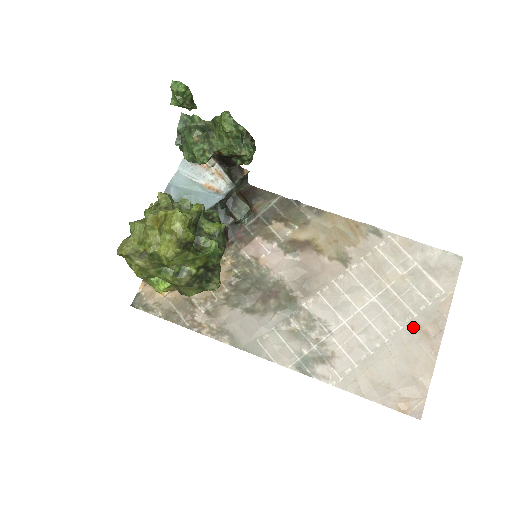
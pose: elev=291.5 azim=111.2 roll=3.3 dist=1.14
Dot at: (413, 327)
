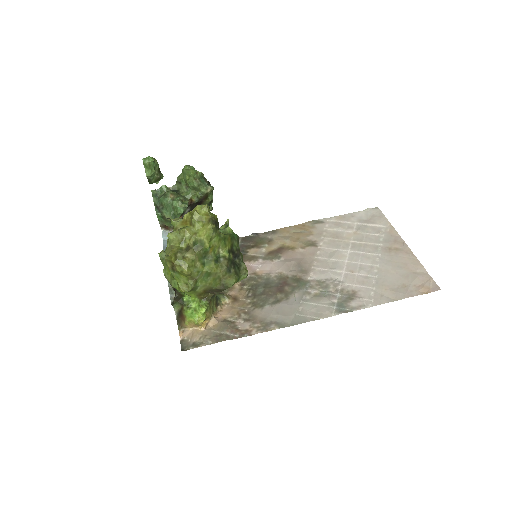
Dot at: (386, 251)
